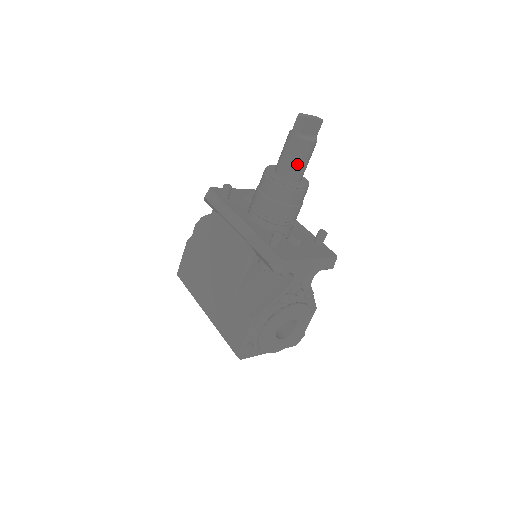
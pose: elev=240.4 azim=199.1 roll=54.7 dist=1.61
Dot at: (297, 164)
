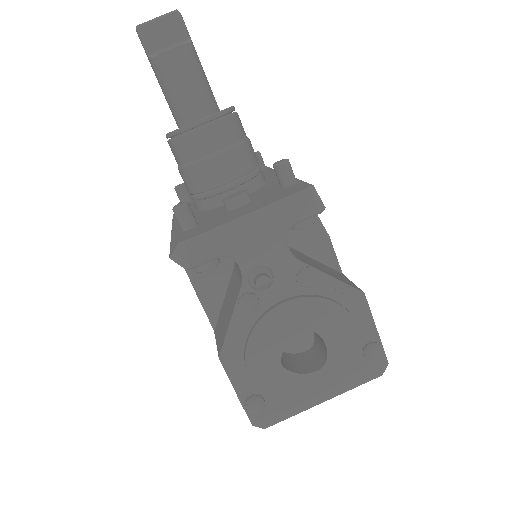
Dot at: (178, 95)
